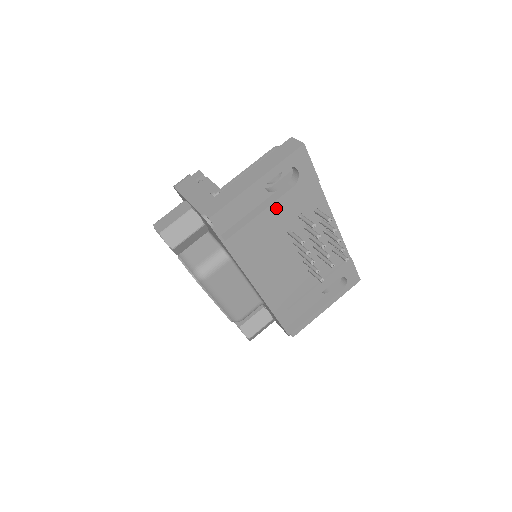
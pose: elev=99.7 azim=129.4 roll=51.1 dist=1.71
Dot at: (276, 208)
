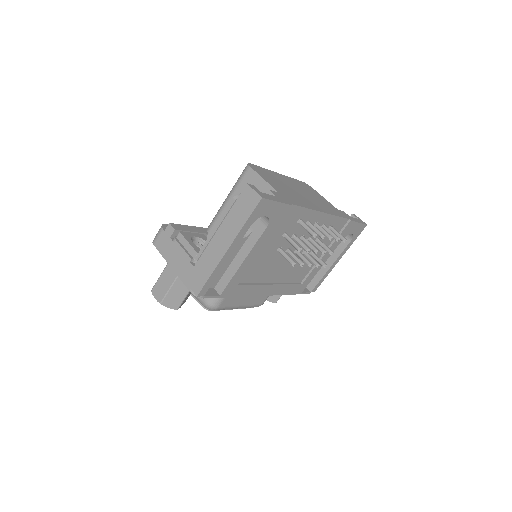
Dot at: (257, 249)
